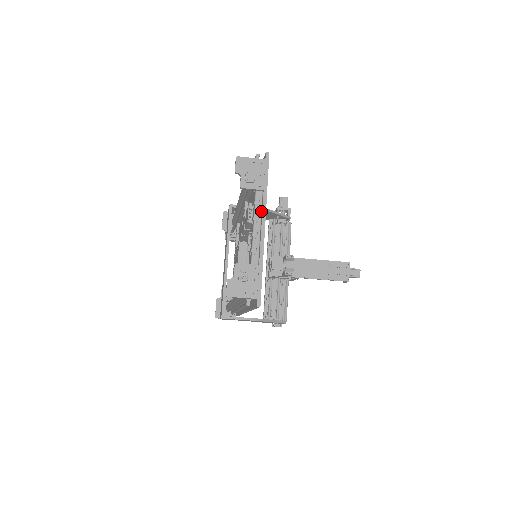
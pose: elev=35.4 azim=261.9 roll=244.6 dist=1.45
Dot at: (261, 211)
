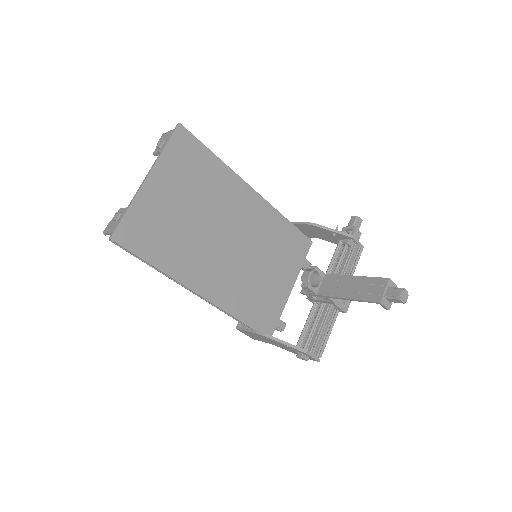
Dot at: (155, 168)
